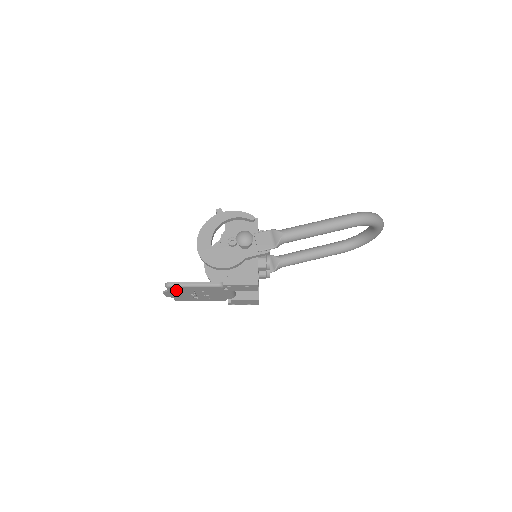
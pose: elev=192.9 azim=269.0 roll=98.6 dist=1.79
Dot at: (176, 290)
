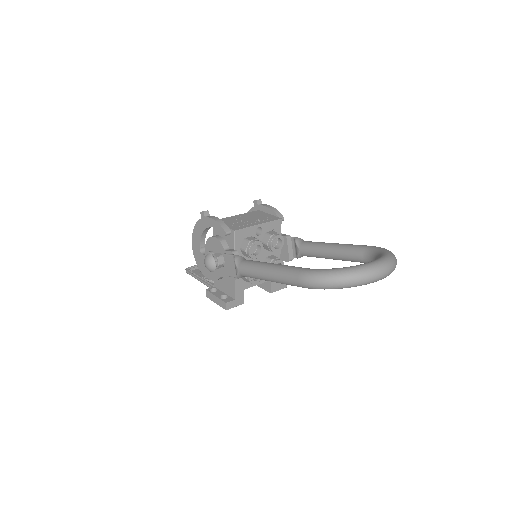
Dot at: occluded
